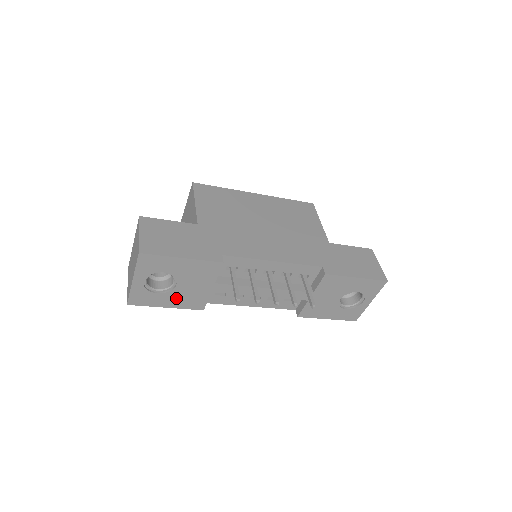
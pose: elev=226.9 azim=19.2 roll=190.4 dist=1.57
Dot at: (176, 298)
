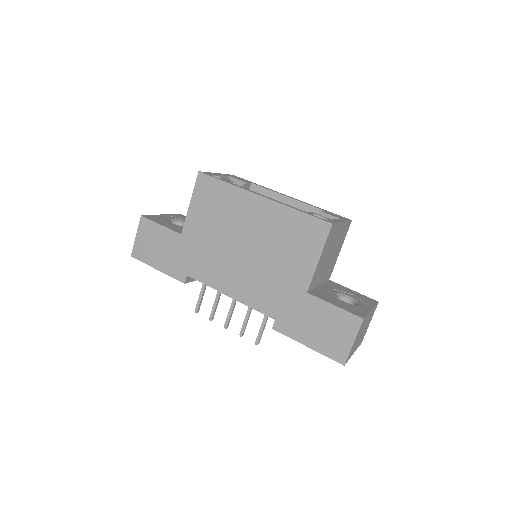
Dot at: occluded
